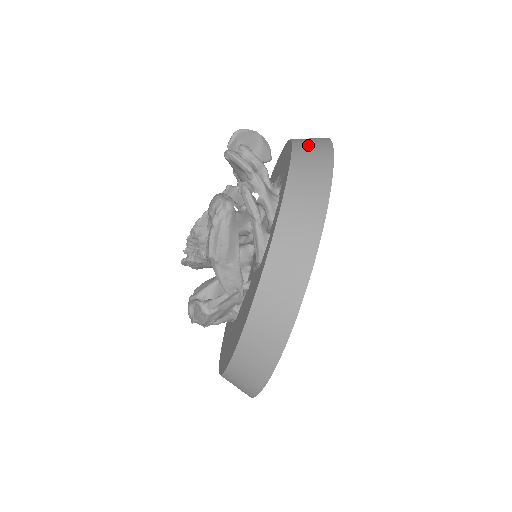
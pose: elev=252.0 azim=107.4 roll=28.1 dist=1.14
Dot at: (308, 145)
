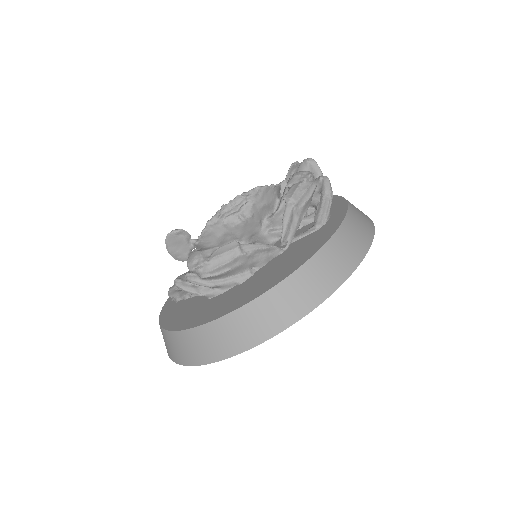
Dot at: occluded
